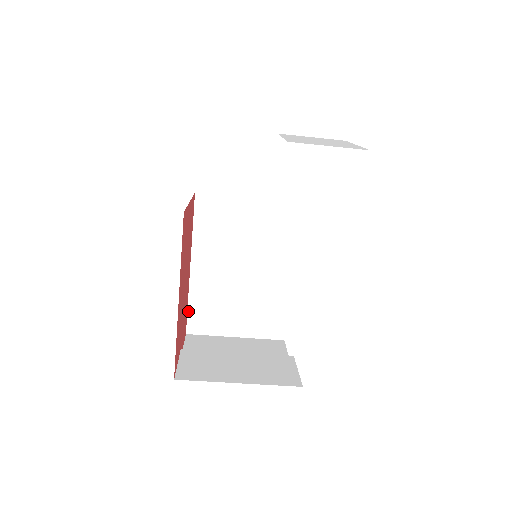
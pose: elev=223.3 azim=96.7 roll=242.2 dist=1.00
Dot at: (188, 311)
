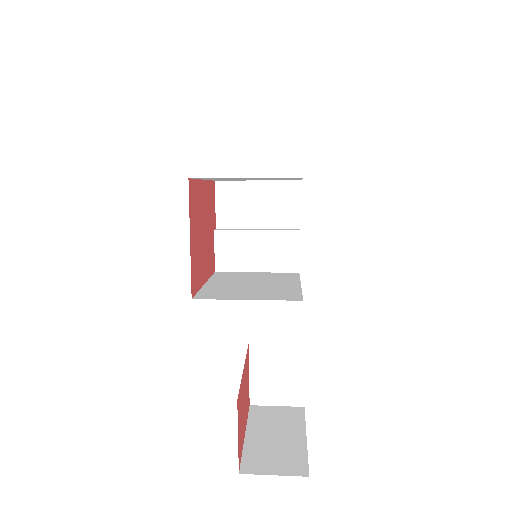
Dot at: occluded
